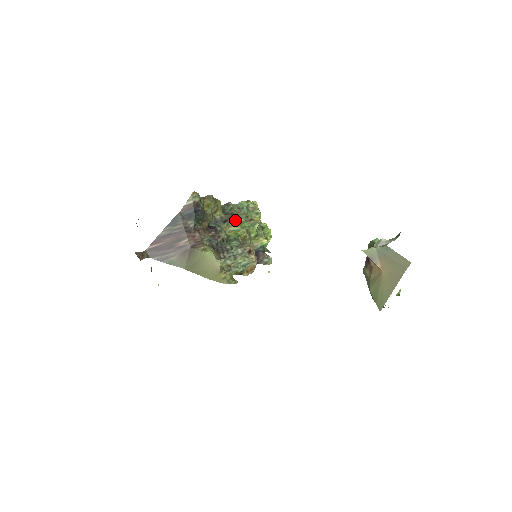
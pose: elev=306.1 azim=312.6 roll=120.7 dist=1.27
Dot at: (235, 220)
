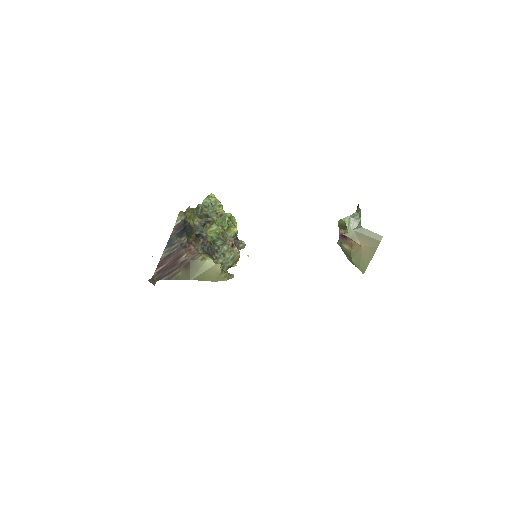
Dot at: (211, 221)
